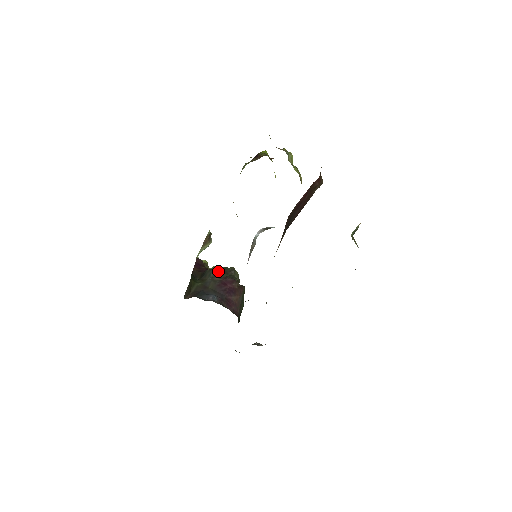
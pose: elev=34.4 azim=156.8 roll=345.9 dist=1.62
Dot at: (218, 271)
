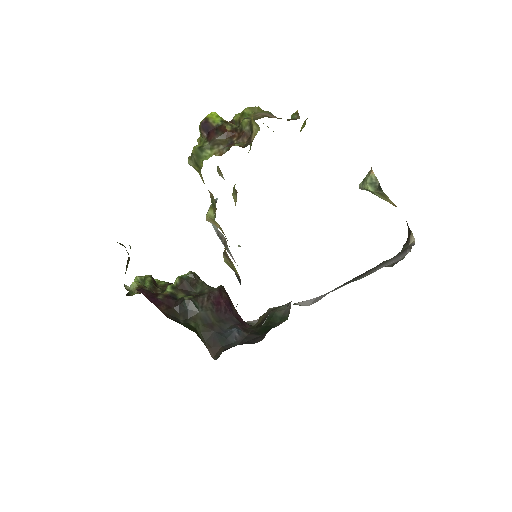
Dot at: (180, 289)
